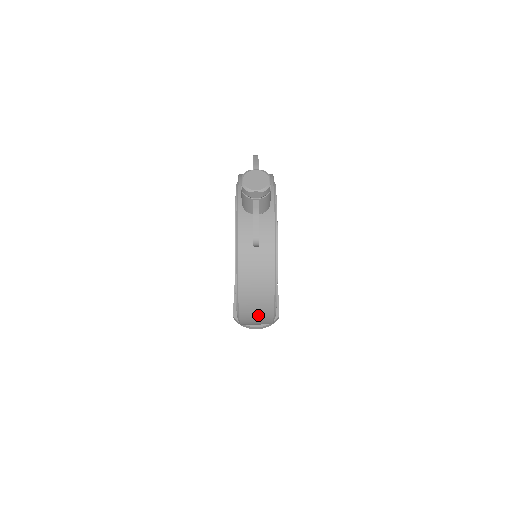
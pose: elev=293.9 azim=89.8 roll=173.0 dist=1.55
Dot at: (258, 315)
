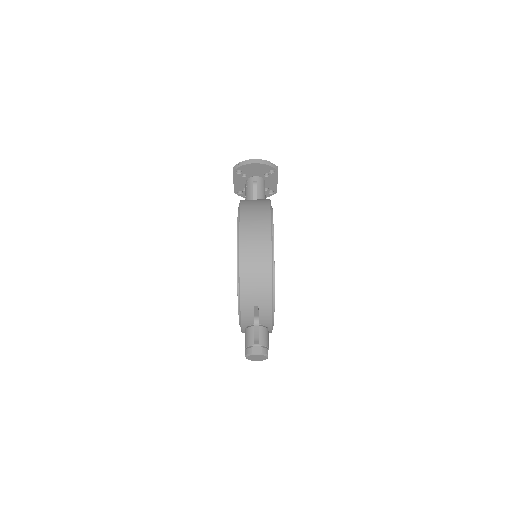
Dot at: occluded
